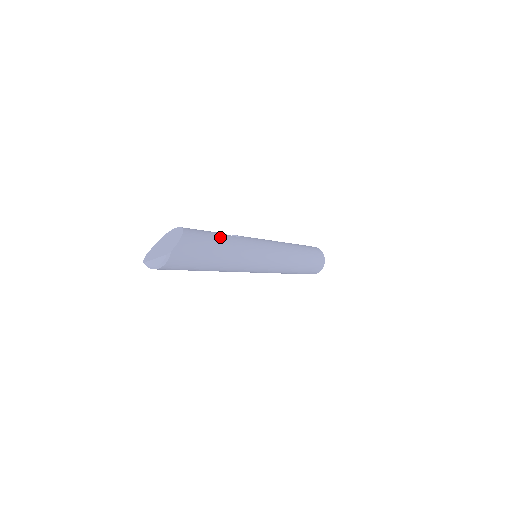
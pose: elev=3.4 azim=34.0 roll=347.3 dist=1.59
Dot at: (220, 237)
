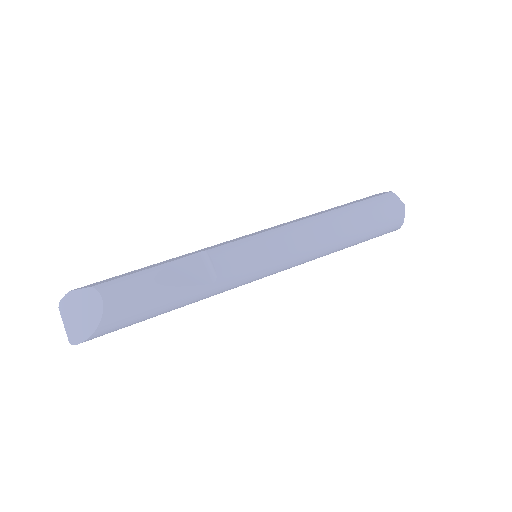
Dot at: (168, 304)
